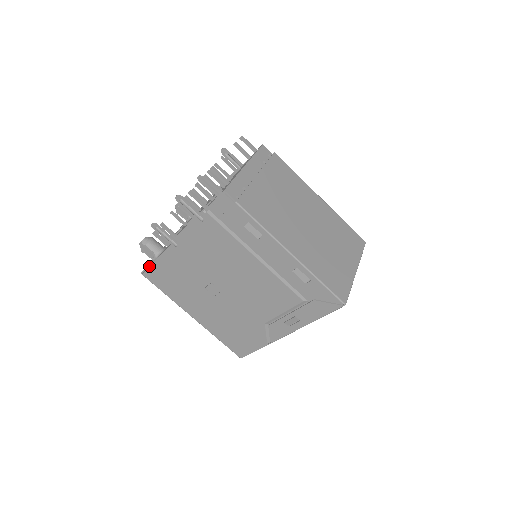
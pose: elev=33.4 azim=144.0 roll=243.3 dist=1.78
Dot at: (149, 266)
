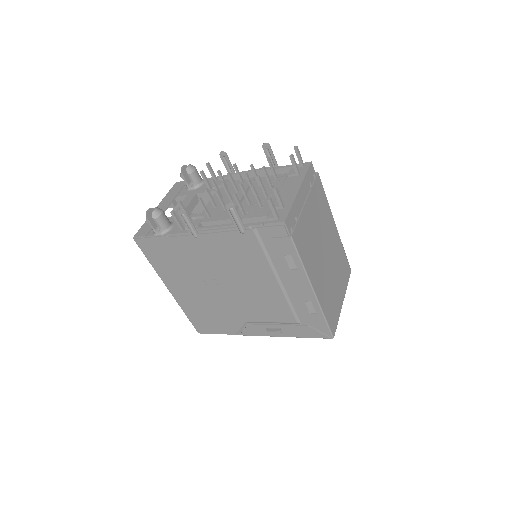
Dot at: (148, 237)
